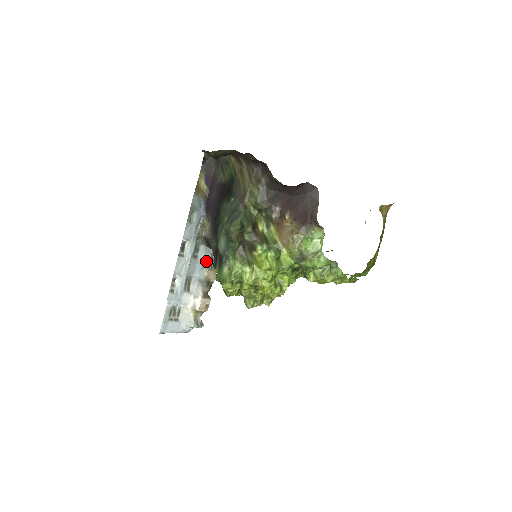
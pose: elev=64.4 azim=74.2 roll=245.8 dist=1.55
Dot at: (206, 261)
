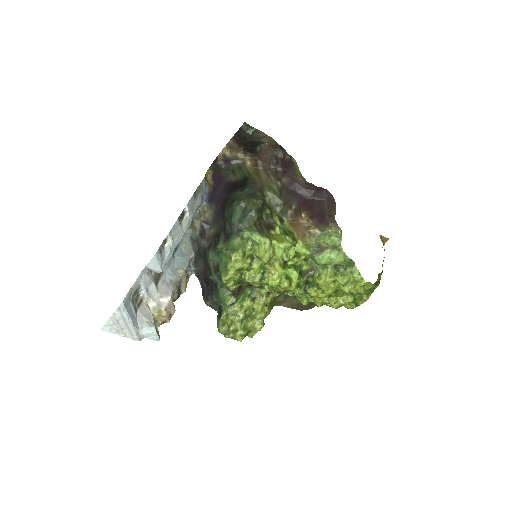
Dot at: (183, 263)
